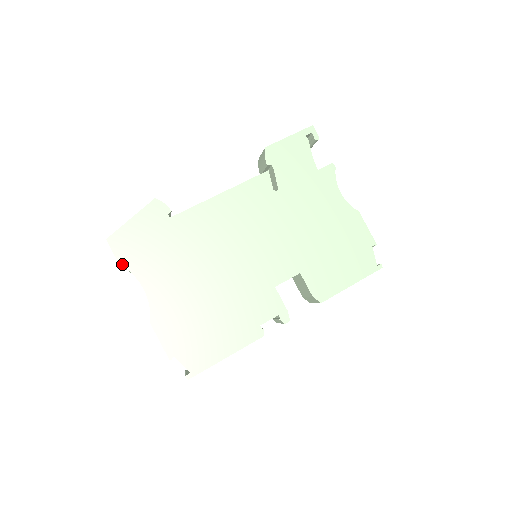
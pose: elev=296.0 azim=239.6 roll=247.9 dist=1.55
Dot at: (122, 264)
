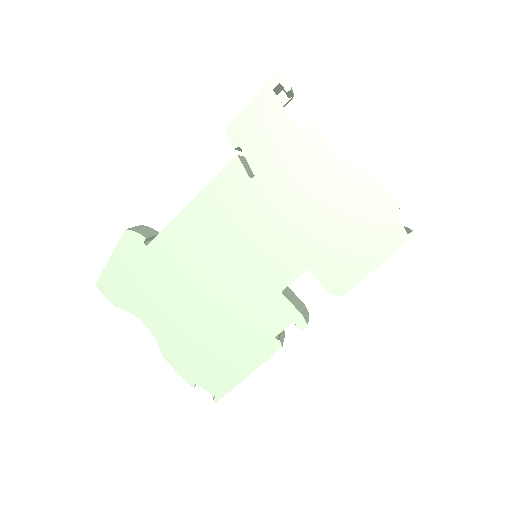
Dot at: (118, 306)
